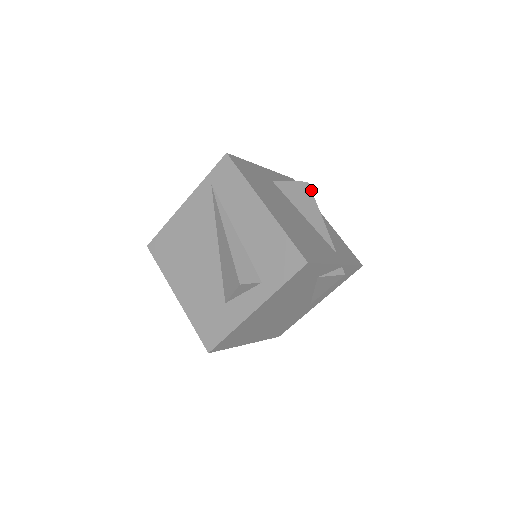
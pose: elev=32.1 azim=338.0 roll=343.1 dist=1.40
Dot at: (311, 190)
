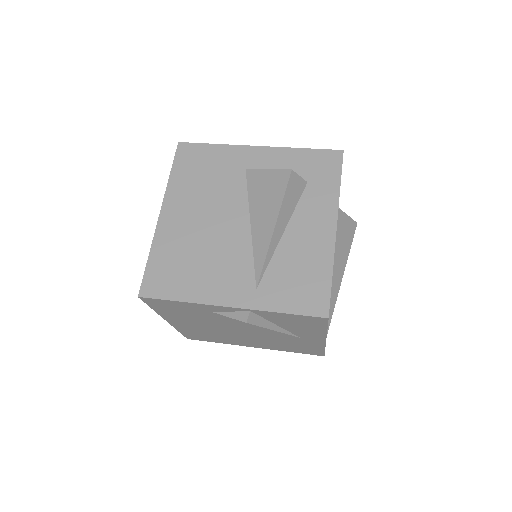
Dot at: (287, 184)
